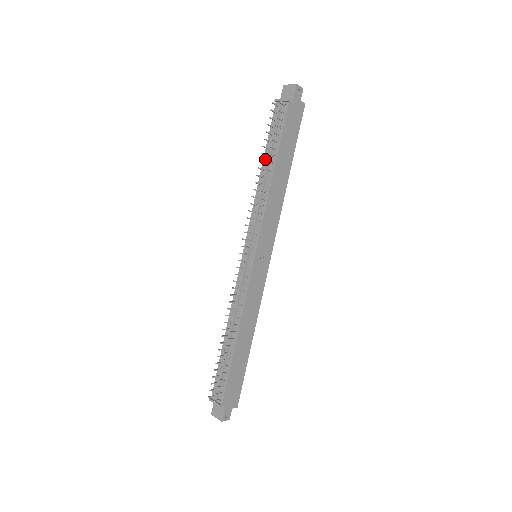
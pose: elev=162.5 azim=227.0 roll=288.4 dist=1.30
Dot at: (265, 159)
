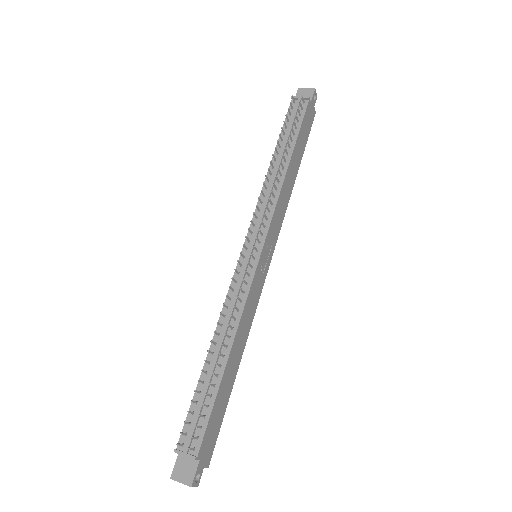
Dot at: (277, 150)
